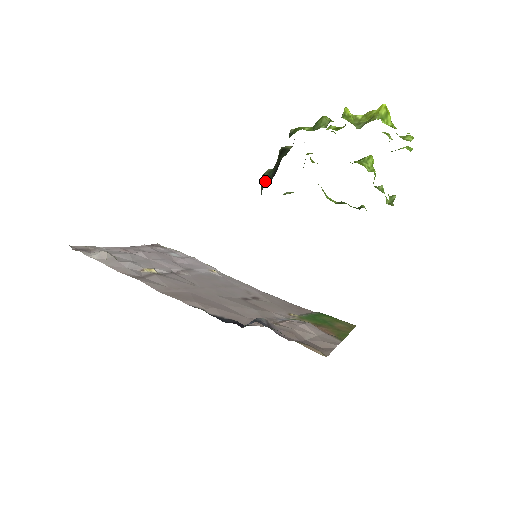
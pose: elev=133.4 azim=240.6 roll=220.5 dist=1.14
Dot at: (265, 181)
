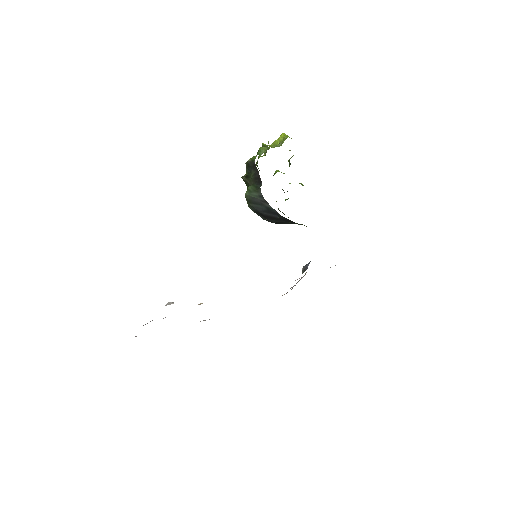
Dot at: (256, 189)
